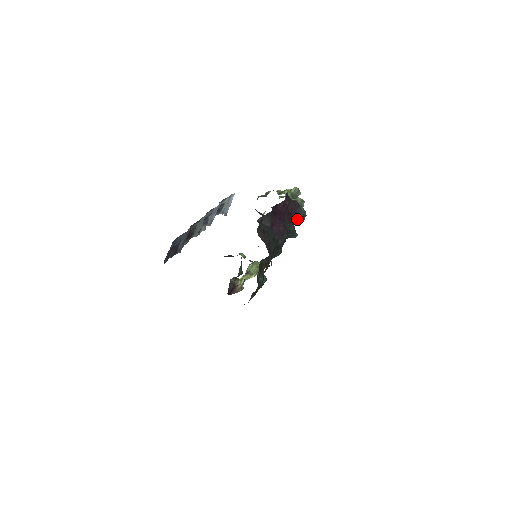
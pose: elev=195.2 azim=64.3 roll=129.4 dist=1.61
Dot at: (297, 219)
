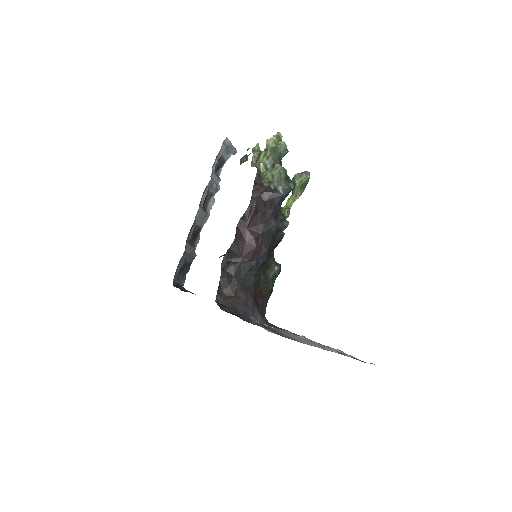
Dot at: (280, 205)
